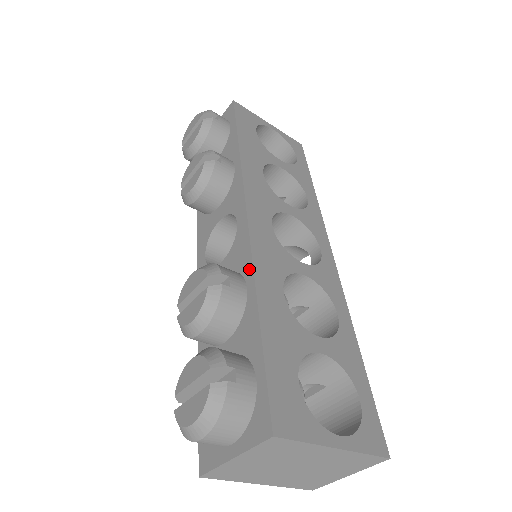
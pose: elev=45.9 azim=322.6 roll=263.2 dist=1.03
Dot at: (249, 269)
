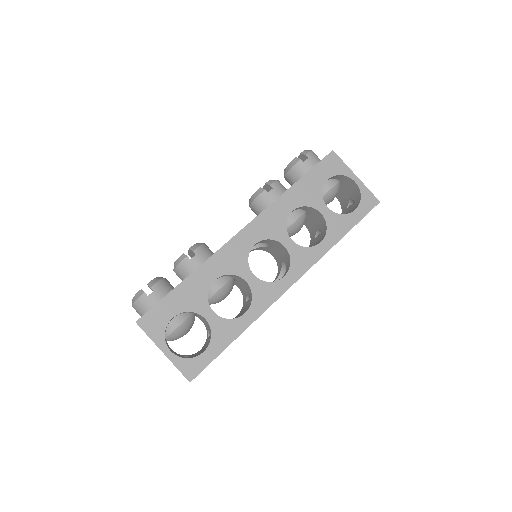
Dot at: (209, 258)
